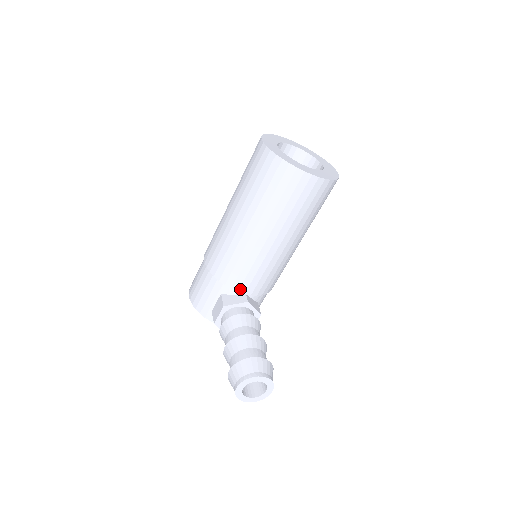
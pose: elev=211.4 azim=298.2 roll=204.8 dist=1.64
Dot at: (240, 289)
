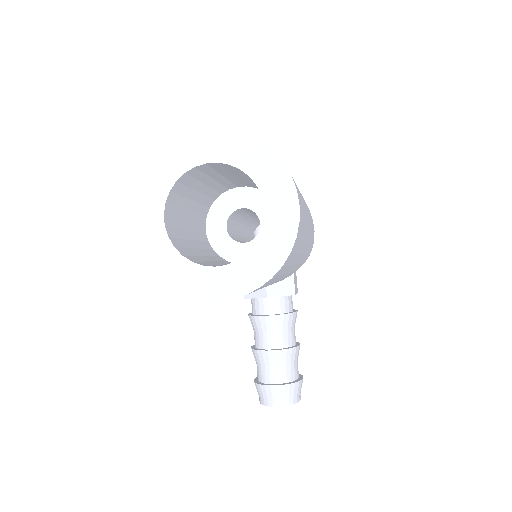
Dot at: occluded
